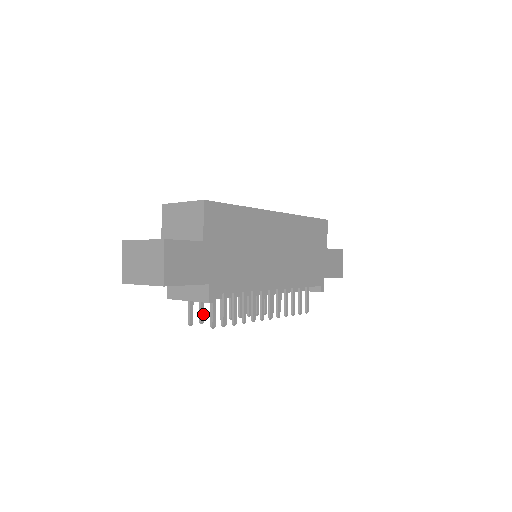
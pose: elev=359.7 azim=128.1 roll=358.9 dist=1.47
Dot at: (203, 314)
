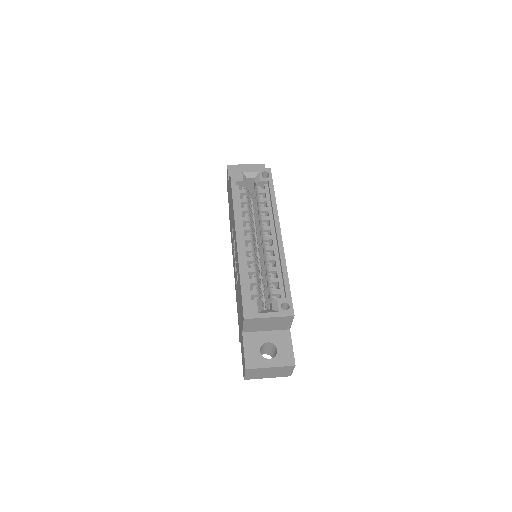
Dot at: occluded
